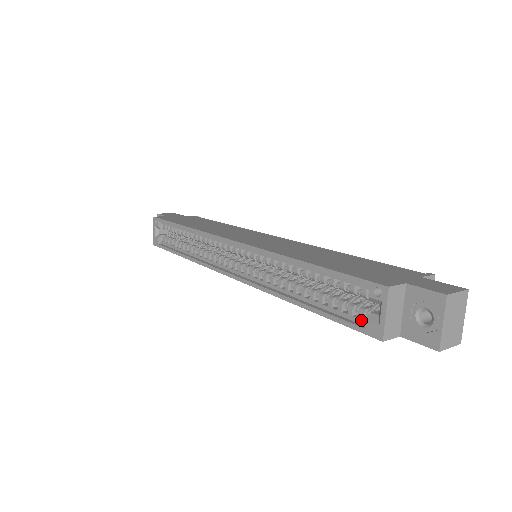
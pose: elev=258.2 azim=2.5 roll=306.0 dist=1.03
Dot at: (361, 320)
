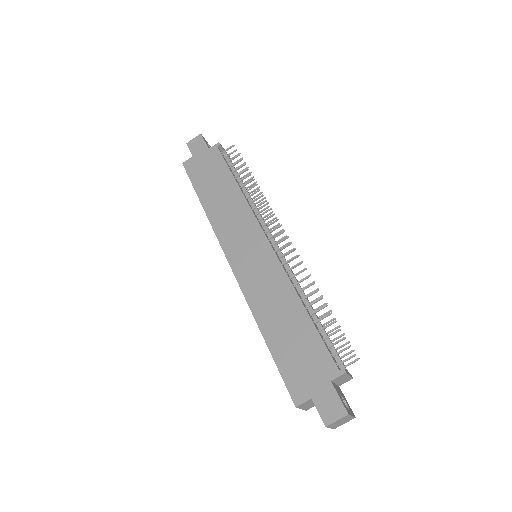
Dot at: occluded
